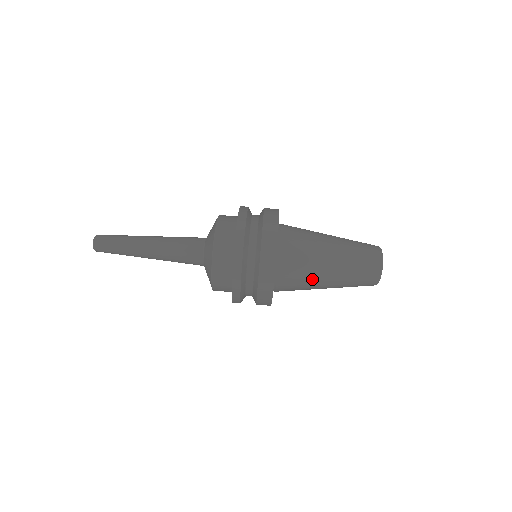
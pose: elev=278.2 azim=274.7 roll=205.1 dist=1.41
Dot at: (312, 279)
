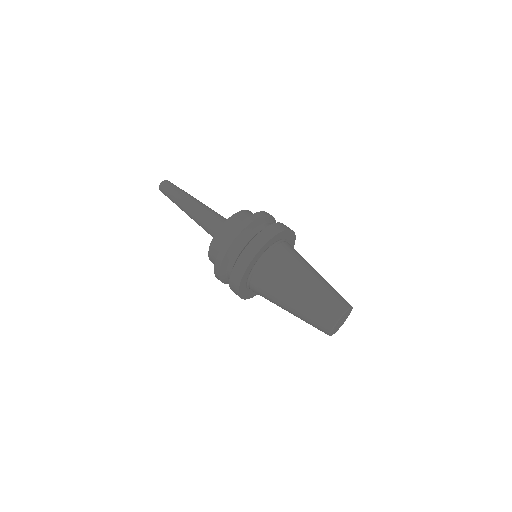
Dot at: (293, 272)
